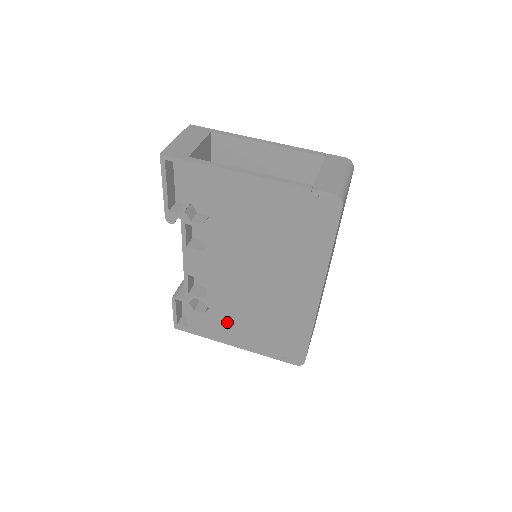
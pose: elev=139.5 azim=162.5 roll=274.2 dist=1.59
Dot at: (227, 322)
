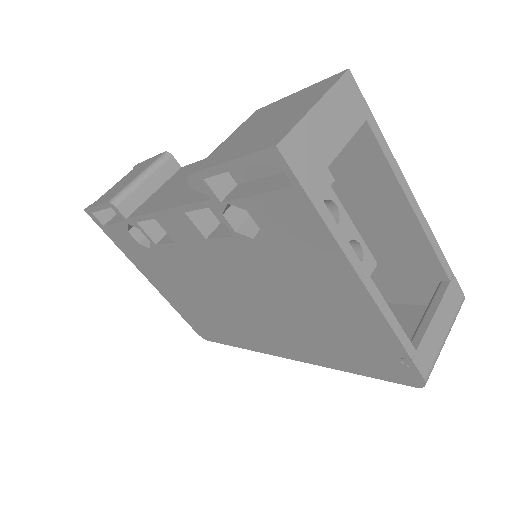
Dot at: (159, 269)
